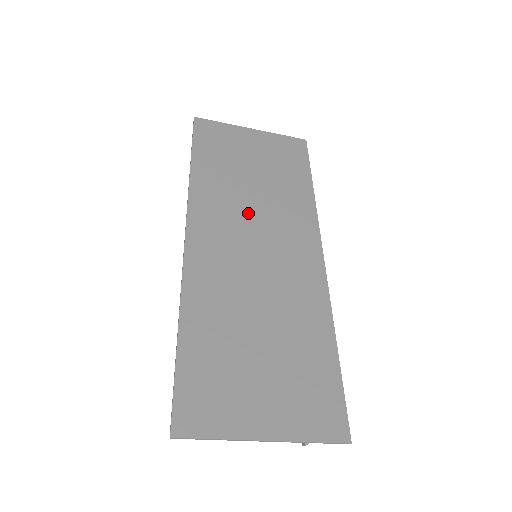
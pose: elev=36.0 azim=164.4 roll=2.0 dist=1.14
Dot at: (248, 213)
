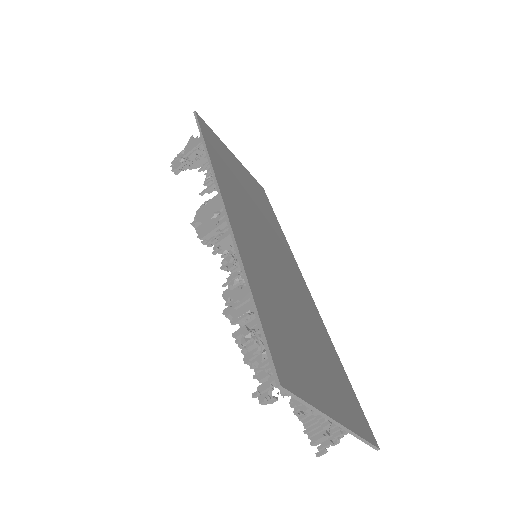
Dot at: (254, 214)
